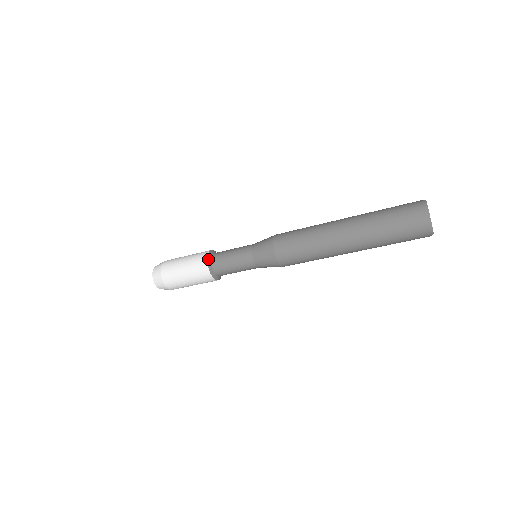
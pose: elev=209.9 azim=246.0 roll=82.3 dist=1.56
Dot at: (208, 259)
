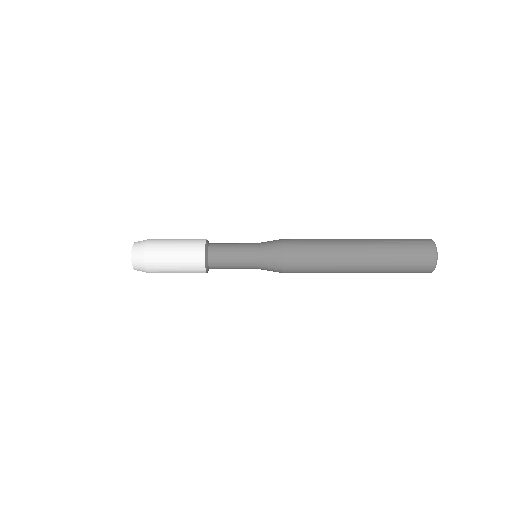
Dot at: (206, 244)
